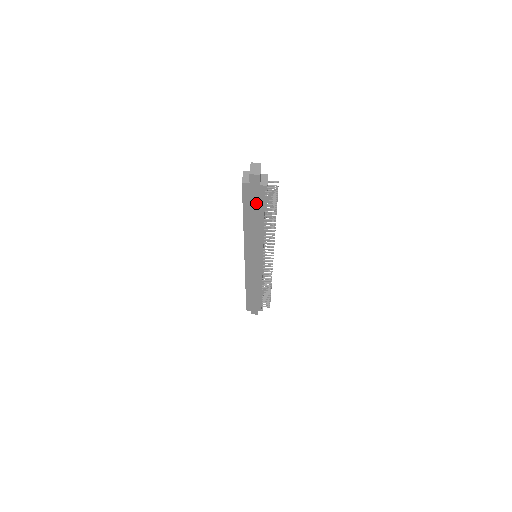
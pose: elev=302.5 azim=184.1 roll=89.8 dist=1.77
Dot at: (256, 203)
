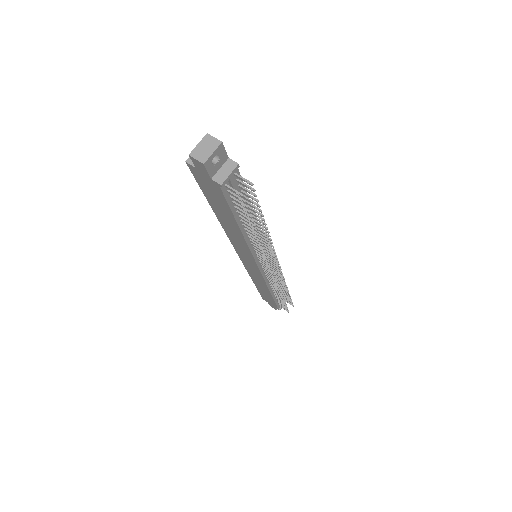
Dot at: (218, 199)
